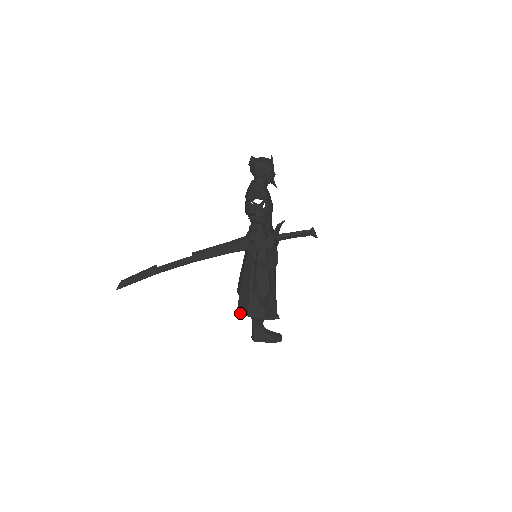
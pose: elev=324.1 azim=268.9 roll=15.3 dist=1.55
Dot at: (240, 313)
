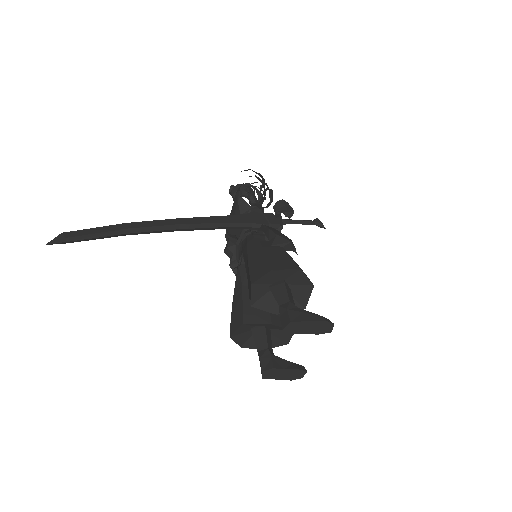
Dot at: (258, 279)
